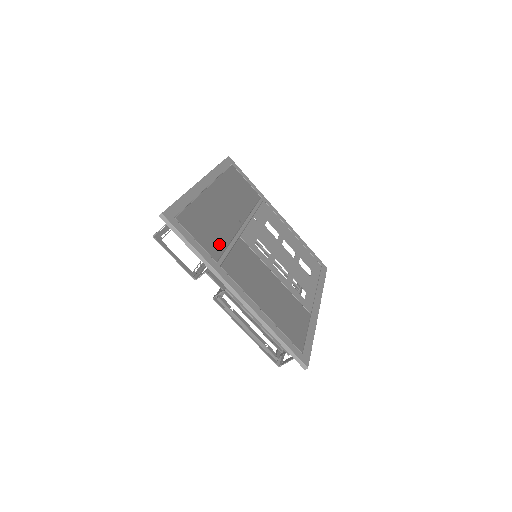
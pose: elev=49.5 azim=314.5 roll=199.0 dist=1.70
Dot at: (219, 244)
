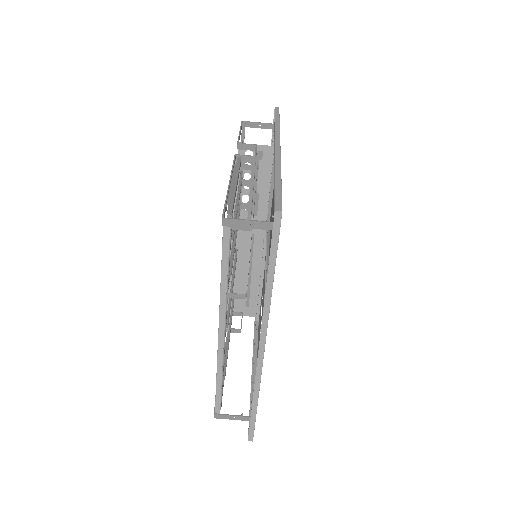
Dot at: occluded
